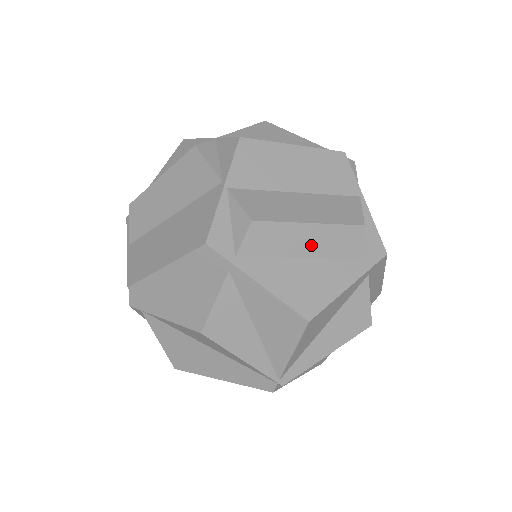
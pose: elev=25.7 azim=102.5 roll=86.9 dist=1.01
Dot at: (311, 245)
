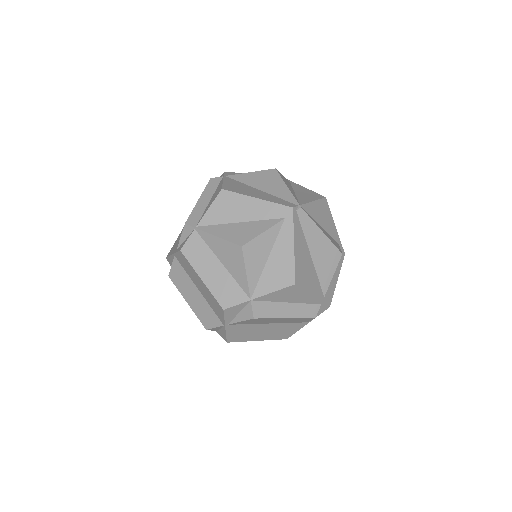
Dot at: occluded
